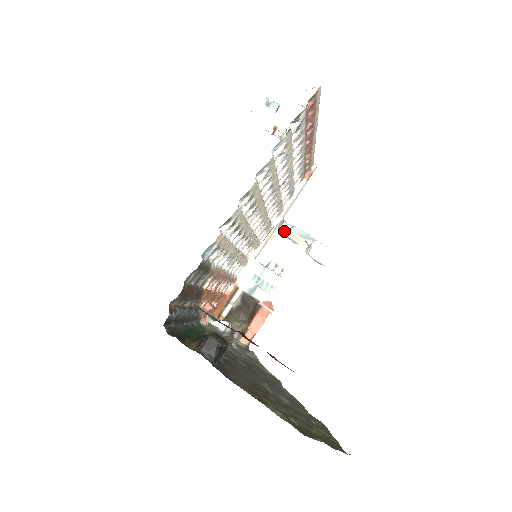
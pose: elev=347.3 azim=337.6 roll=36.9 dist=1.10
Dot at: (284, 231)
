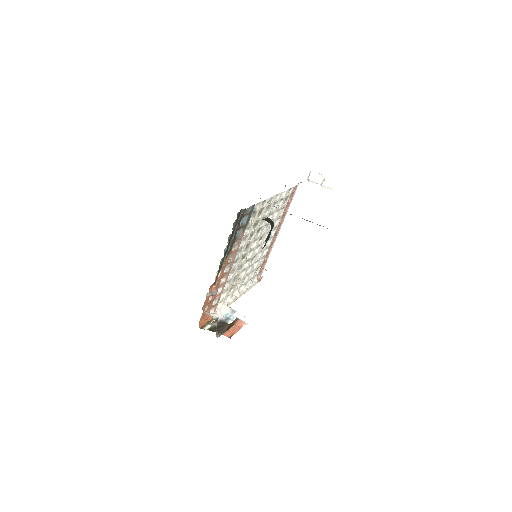
Dot at: (309, 181)
